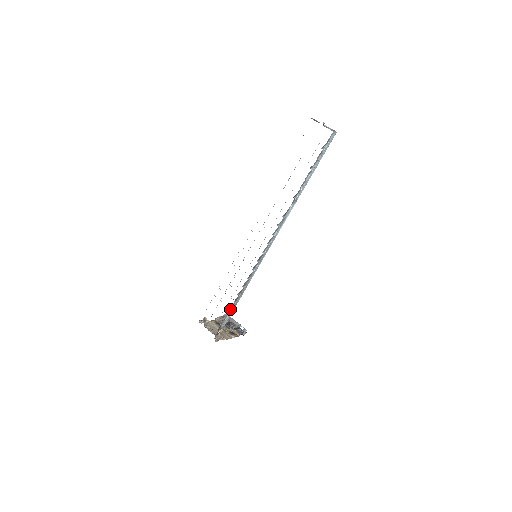
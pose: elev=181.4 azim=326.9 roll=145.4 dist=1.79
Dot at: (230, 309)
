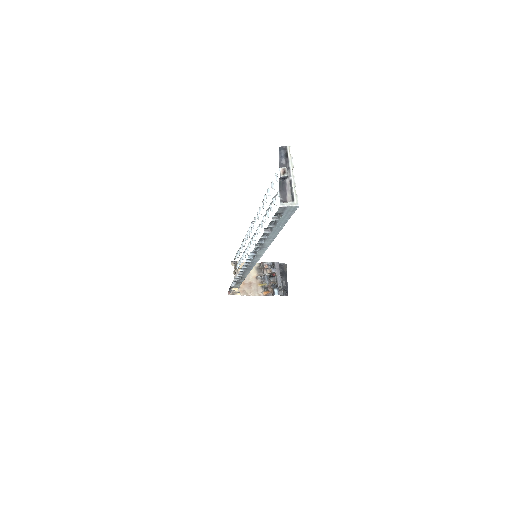
Dot at: occluded
